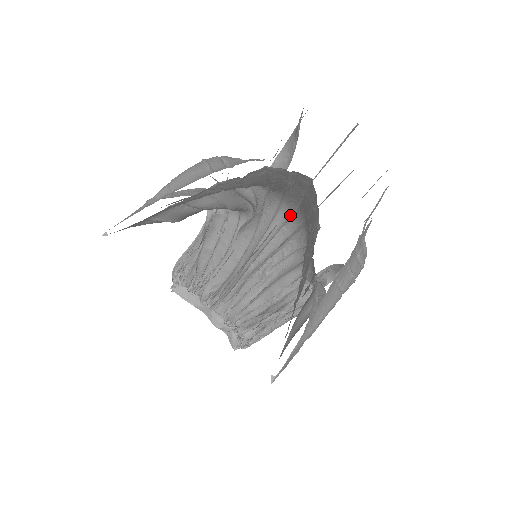
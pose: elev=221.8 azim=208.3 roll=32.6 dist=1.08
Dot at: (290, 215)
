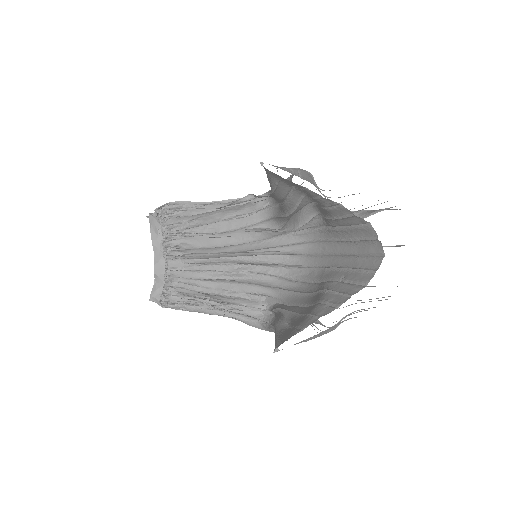
Dot at: (304, 253)
